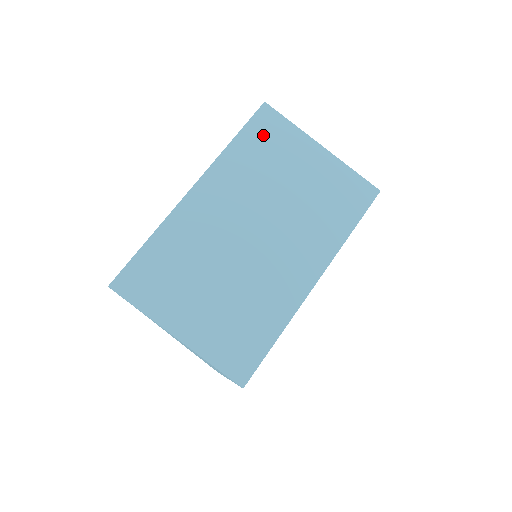
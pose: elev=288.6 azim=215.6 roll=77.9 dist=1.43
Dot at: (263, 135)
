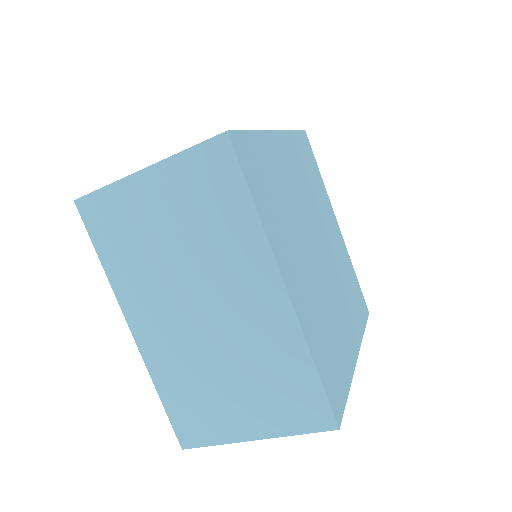
Dot at: (107, 228)
